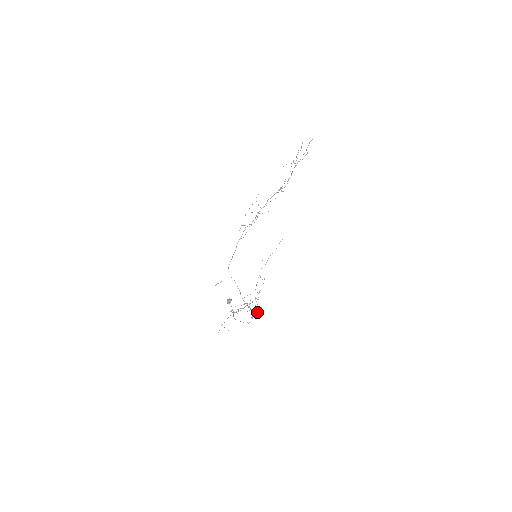
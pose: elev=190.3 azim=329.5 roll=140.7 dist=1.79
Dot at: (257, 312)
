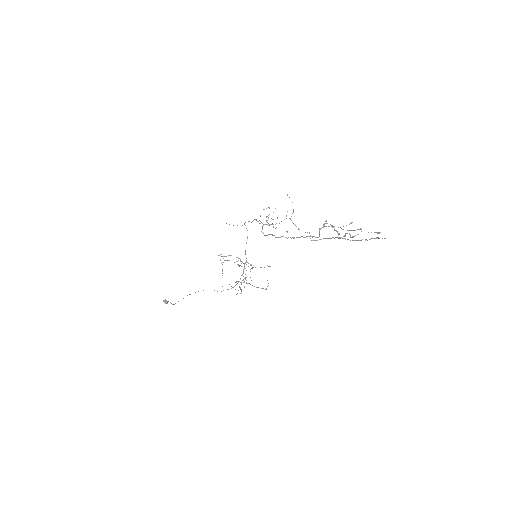
Dot at: occluded
